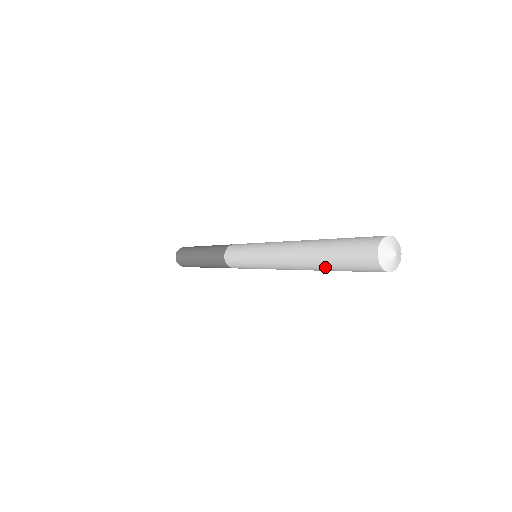
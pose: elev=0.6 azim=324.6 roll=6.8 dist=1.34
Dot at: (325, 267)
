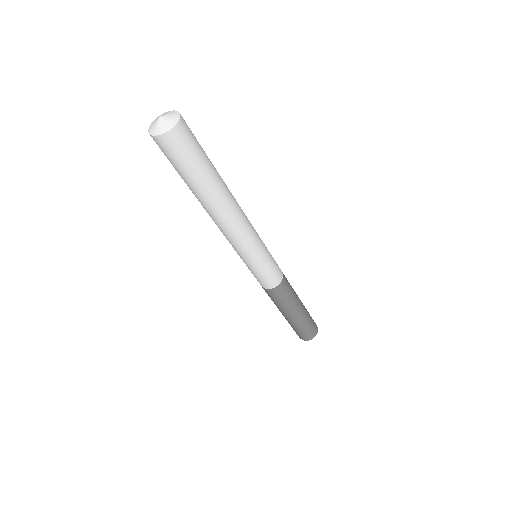
Dot at: (204, 189)
